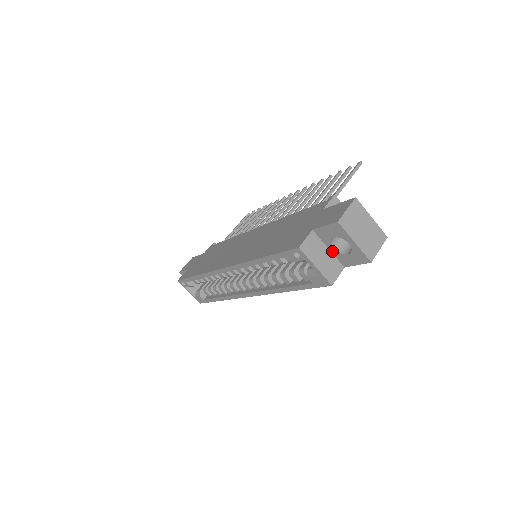
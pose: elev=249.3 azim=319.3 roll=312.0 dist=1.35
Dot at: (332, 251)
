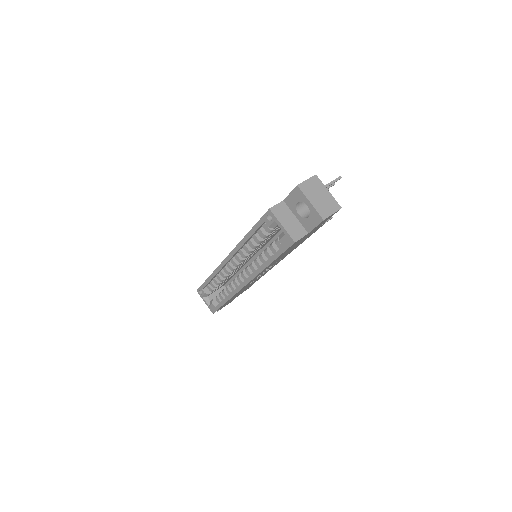
Dot at: (298, 218)
